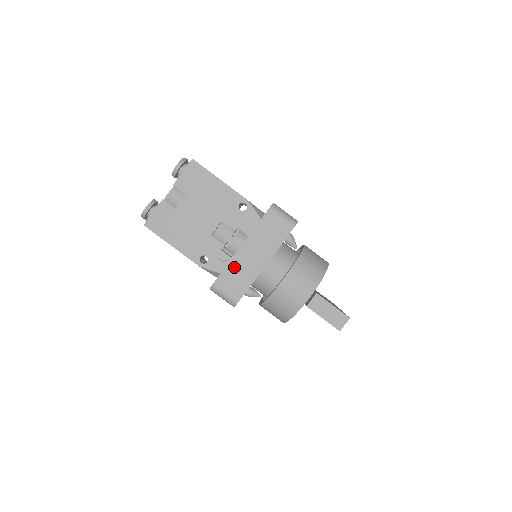
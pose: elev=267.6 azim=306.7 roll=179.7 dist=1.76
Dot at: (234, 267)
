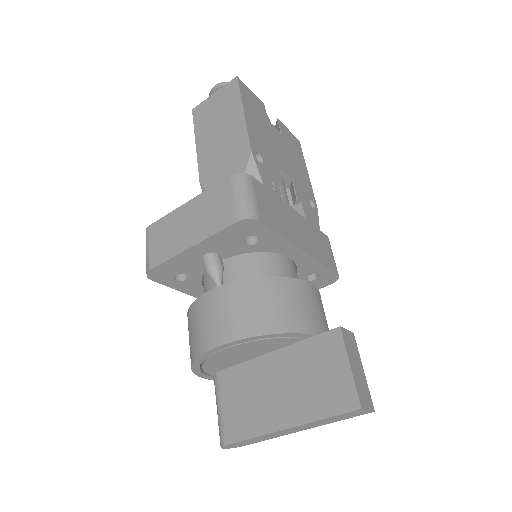
Dot at: (278, 204)
